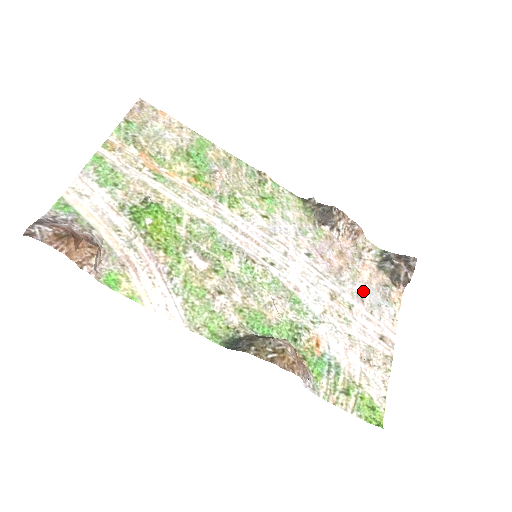
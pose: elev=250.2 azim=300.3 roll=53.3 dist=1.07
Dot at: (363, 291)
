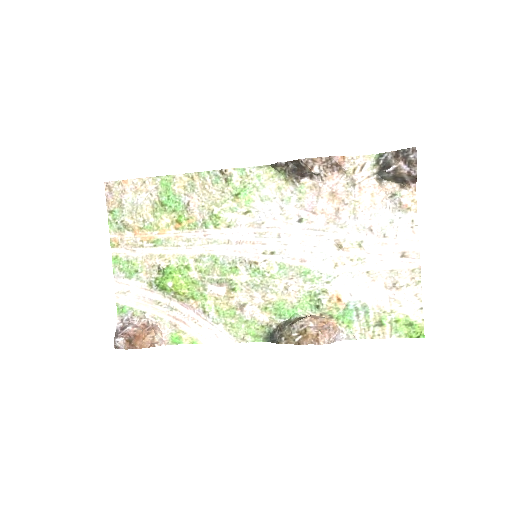
Dot at: (369, 219)
